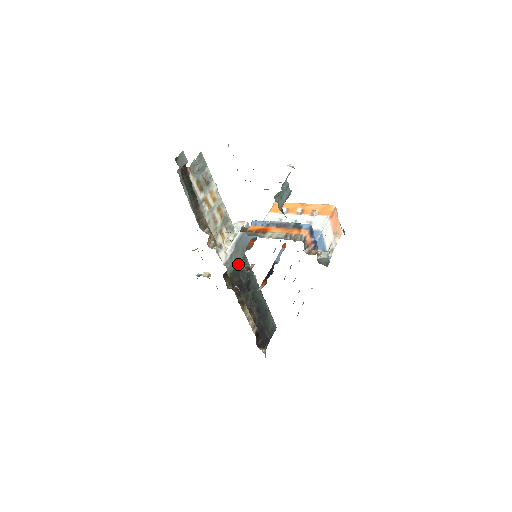
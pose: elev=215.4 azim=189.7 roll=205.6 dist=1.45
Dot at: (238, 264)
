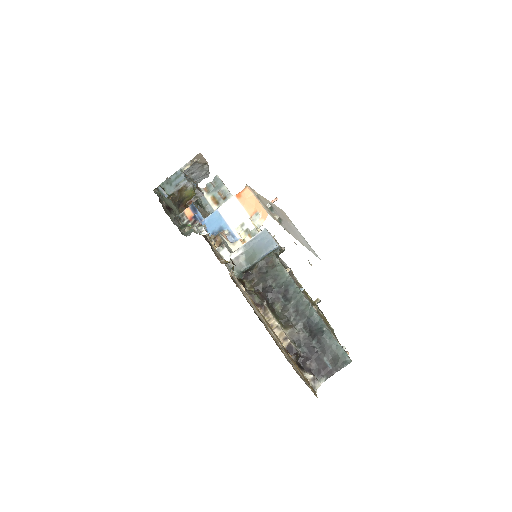
Dot at: (268, 270)
